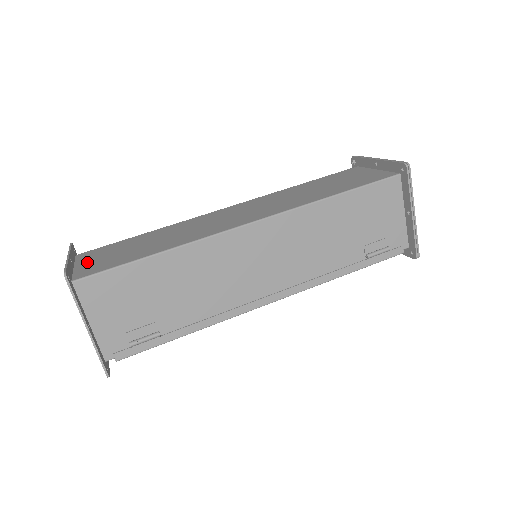
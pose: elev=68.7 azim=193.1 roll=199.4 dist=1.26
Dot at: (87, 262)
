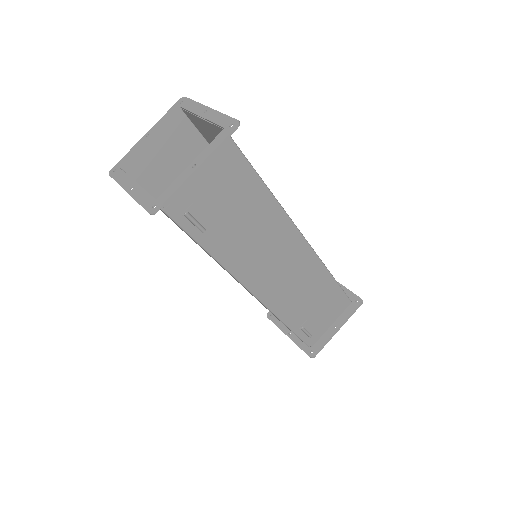
Dot at: occluded
